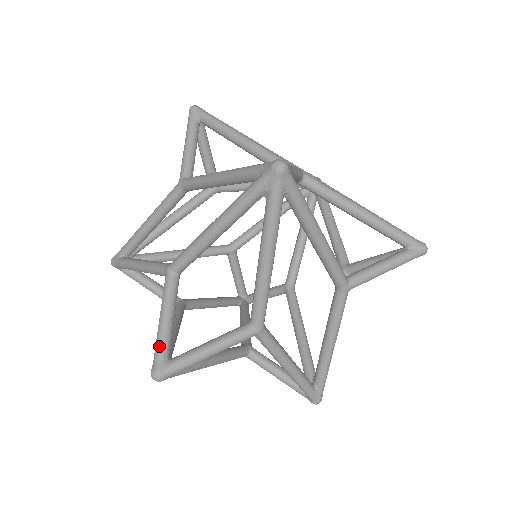
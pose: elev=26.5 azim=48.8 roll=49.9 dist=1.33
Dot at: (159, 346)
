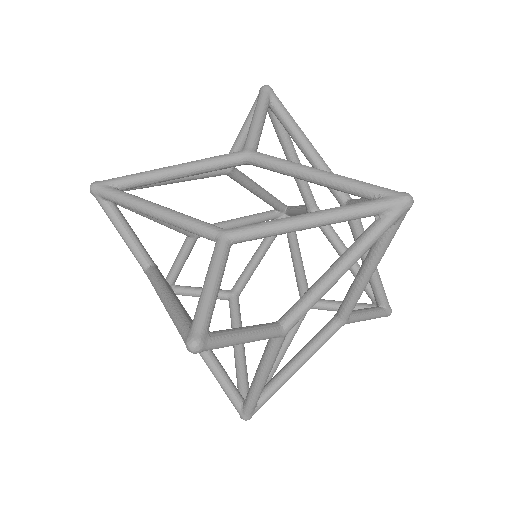
Dot at: (206, 313)
